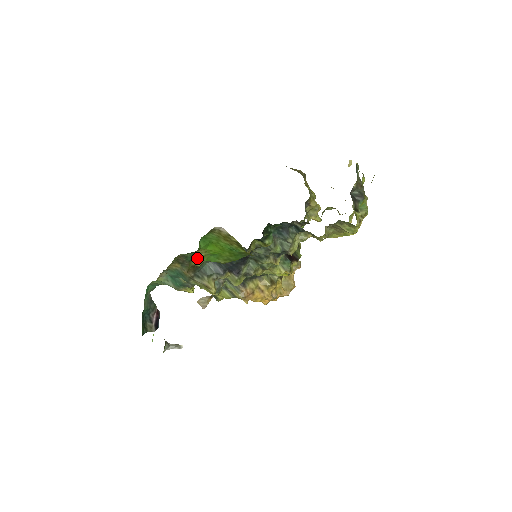
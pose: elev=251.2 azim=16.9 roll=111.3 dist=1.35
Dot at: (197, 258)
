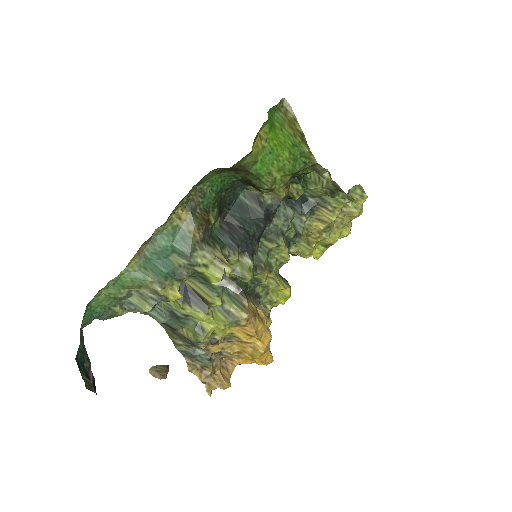
Dot at: (257, 145)
